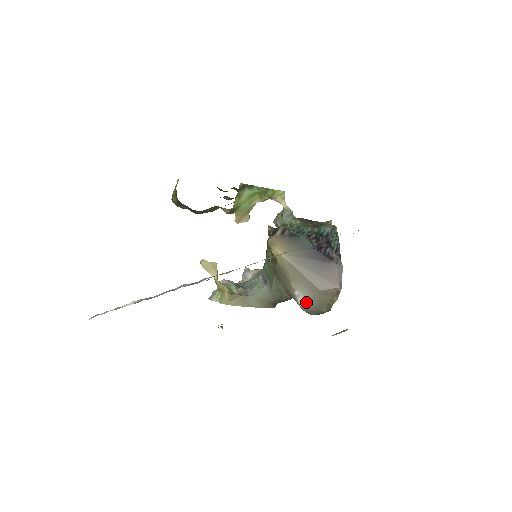
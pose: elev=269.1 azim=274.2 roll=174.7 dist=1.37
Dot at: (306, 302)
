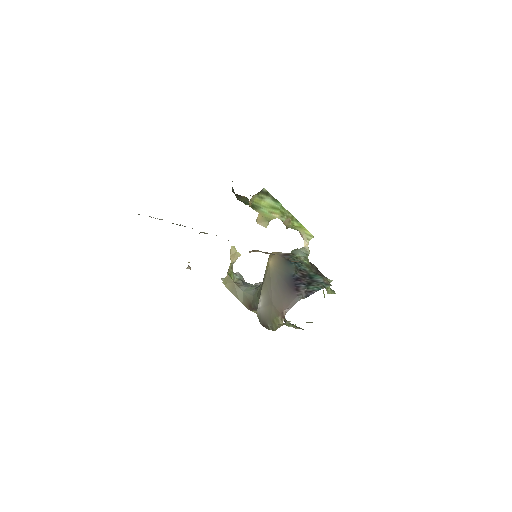
Dot at: (261, 309)
